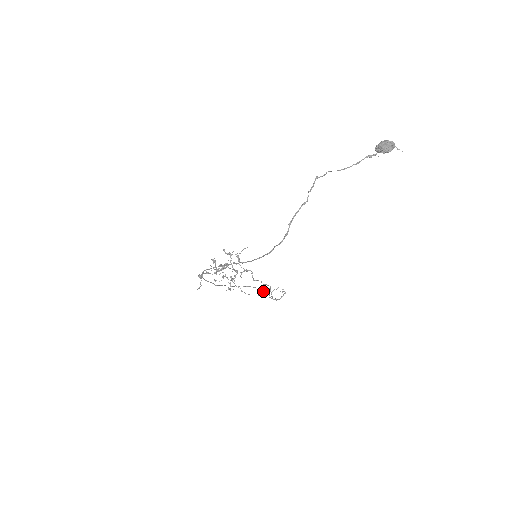
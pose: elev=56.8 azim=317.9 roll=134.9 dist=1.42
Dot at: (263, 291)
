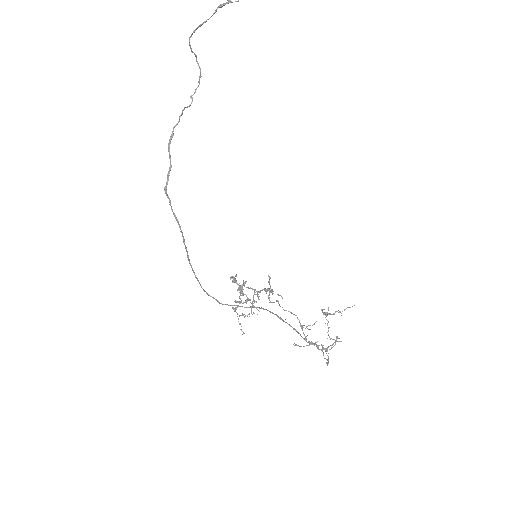
Dot at: (282, 320)
